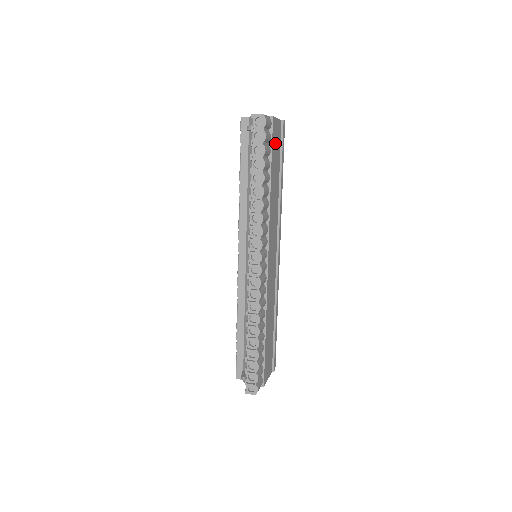
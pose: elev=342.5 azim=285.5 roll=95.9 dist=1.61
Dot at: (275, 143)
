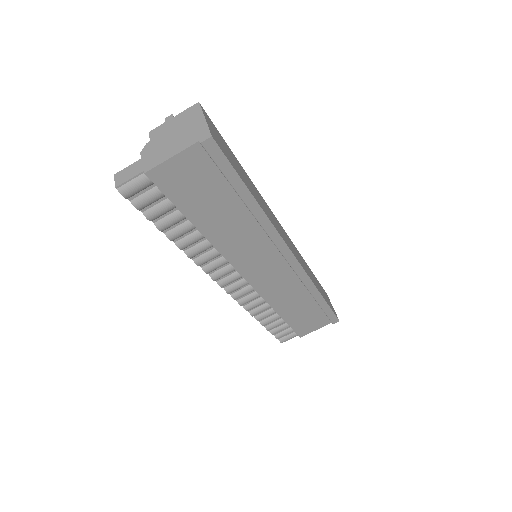
Dot at: (186, 186)
